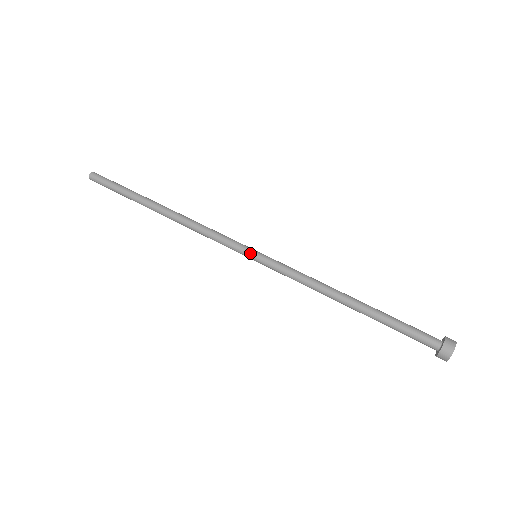
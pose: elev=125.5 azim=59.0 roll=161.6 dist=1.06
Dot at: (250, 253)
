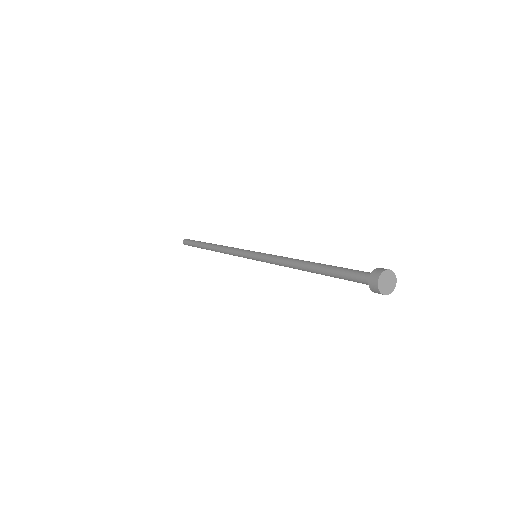
Dot at: (253, 251)
